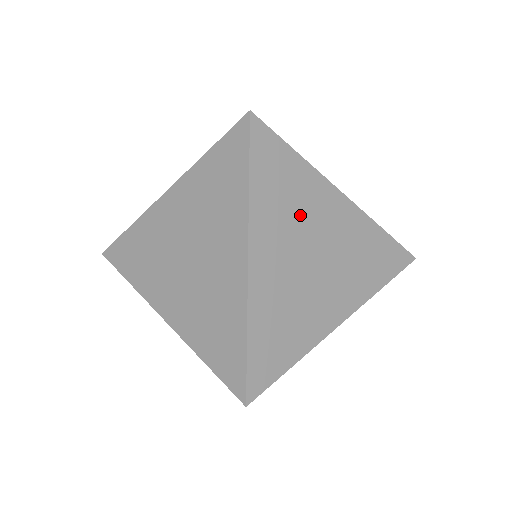
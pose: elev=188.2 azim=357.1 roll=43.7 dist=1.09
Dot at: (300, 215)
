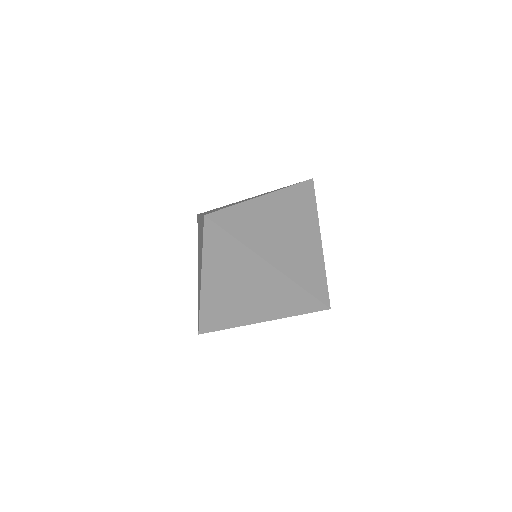
Dot at: (297, 216)
